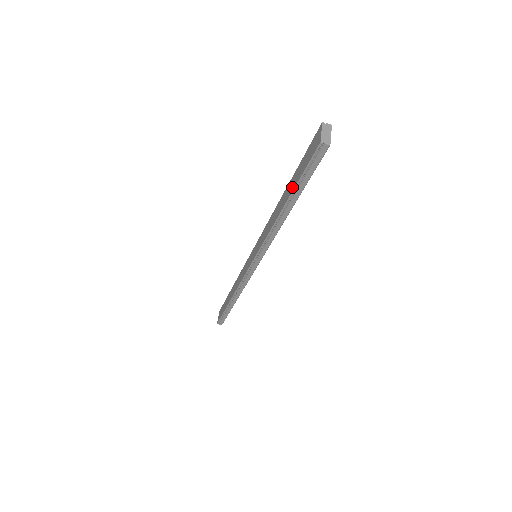
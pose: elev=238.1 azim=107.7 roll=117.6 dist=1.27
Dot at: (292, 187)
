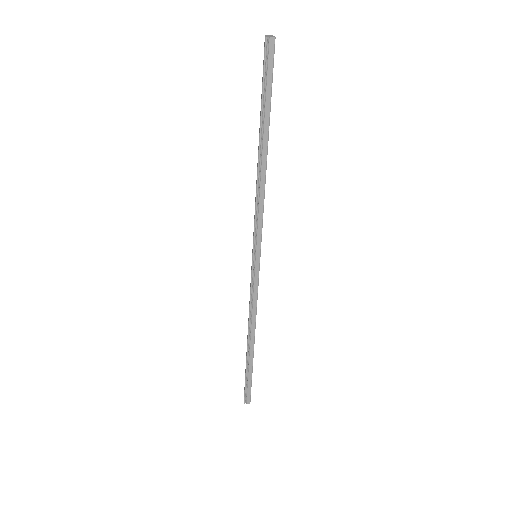
Dot at: (260, 120)
